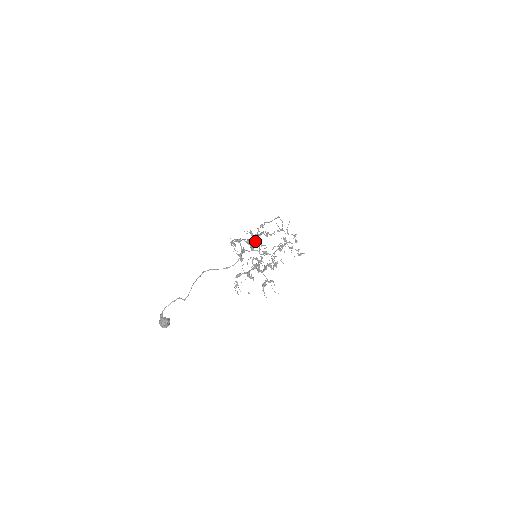
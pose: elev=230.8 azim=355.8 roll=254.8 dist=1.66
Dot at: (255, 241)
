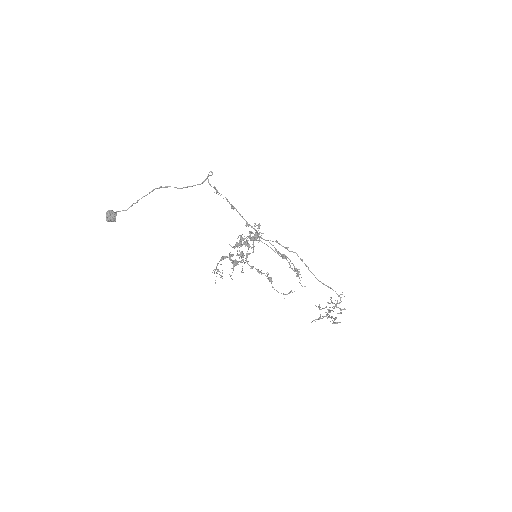
Dot at: (256, 230)
